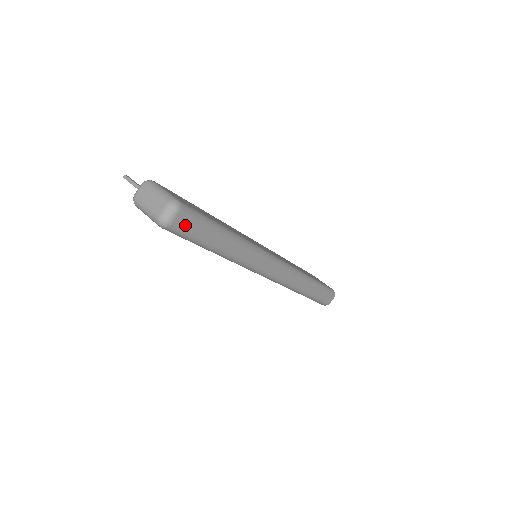
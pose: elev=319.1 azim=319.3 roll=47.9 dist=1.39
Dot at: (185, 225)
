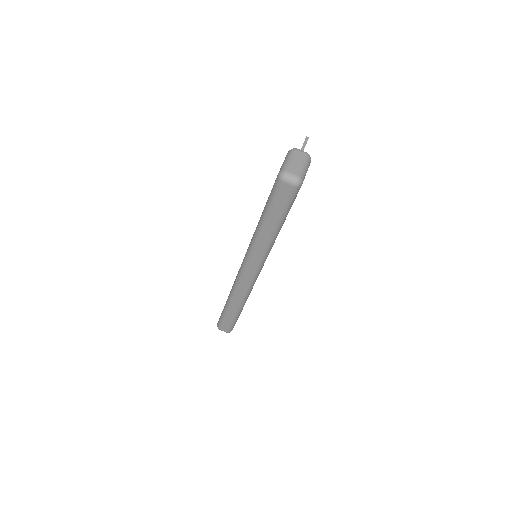
Dot at: (283, 193)
